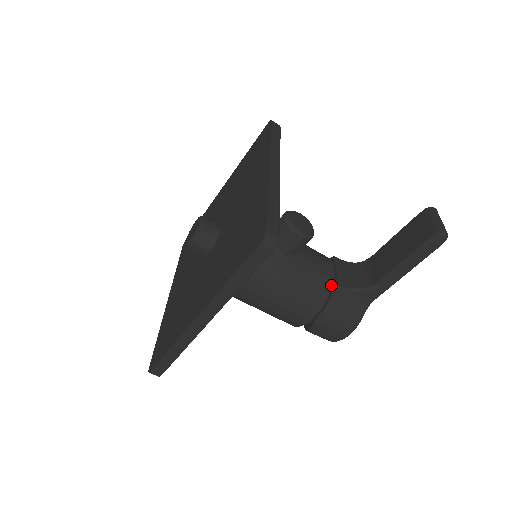
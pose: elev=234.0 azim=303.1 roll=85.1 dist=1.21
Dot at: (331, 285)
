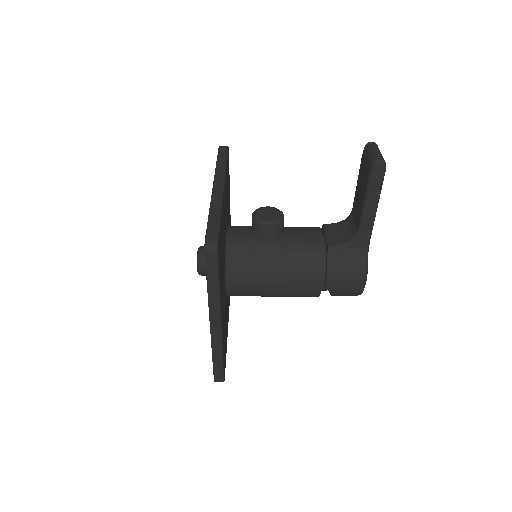
Dot at: (323, 250)
